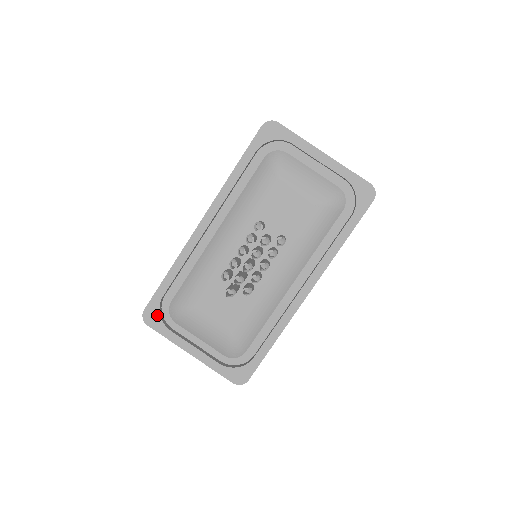
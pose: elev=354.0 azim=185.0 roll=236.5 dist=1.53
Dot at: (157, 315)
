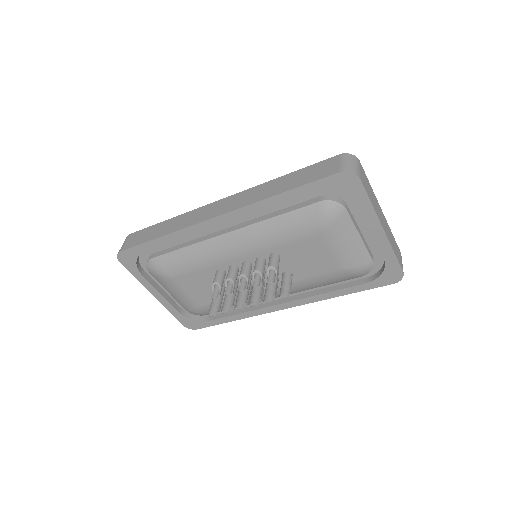
Dot at: (133, 260)
